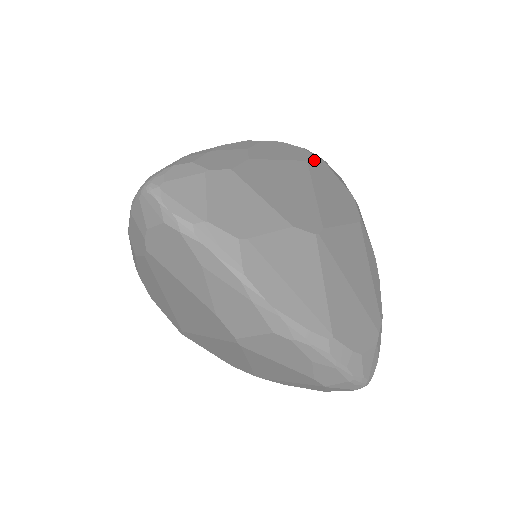
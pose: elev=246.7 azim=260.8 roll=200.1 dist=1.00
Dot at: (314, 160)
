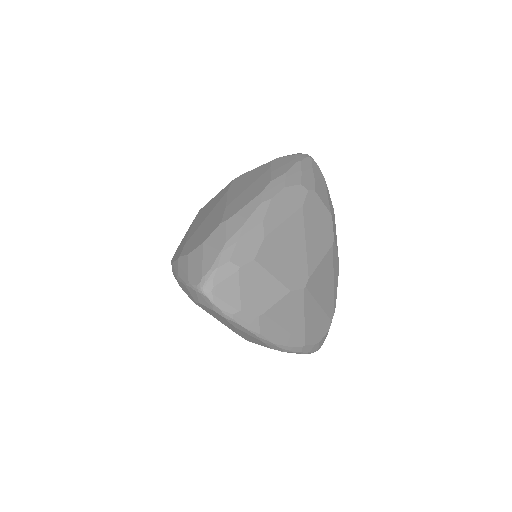
Dot at: (308, 198)
